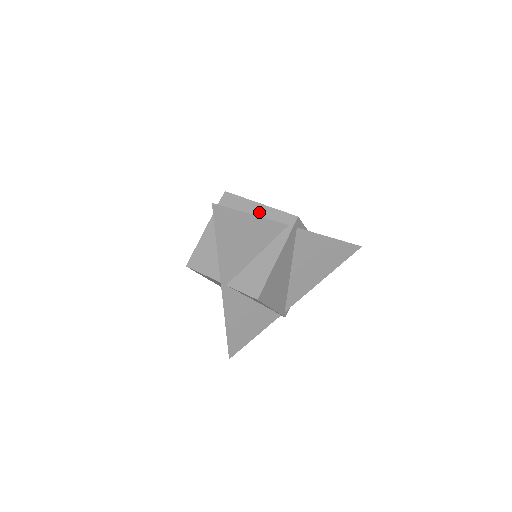
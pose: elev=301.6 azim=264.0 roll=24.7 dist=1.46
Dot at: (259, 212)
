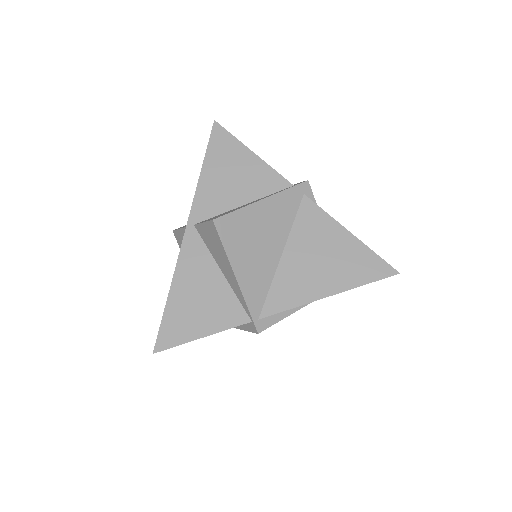
Dot at: occluded
